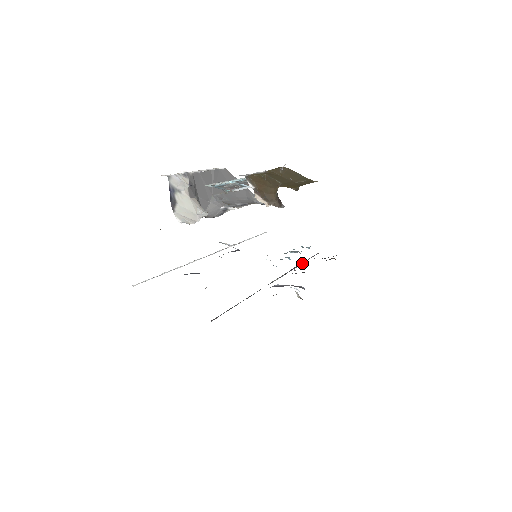
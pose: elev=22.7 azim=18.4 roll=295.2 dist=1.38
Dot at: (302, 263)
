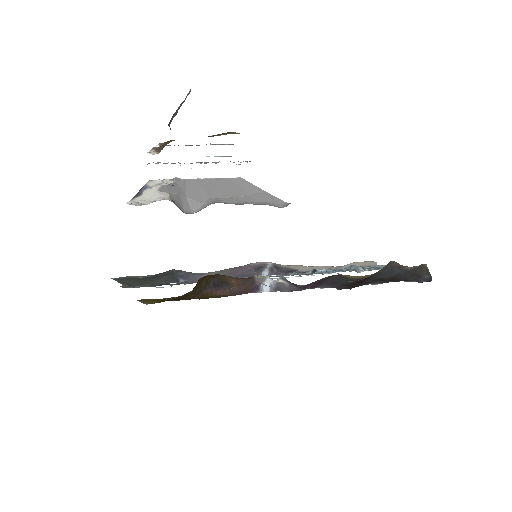
Dot at: occluded
